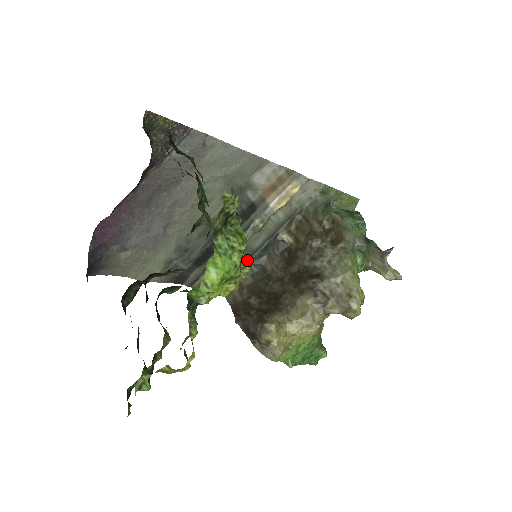
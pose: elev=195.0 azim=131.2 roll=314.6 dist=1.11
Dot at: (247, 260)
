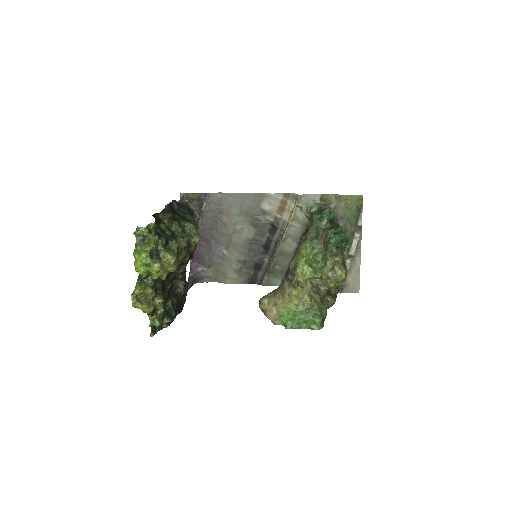
Dot at: (168, 255)
